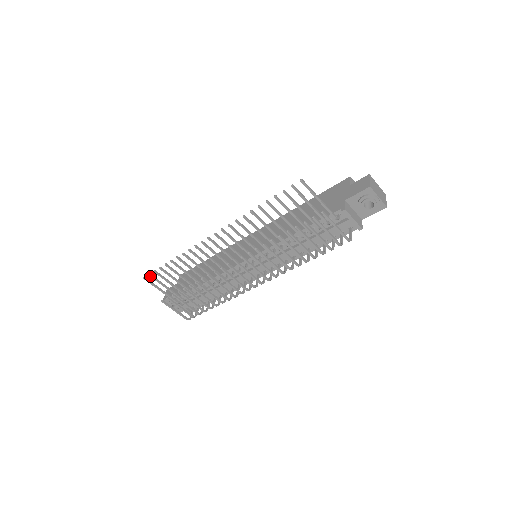
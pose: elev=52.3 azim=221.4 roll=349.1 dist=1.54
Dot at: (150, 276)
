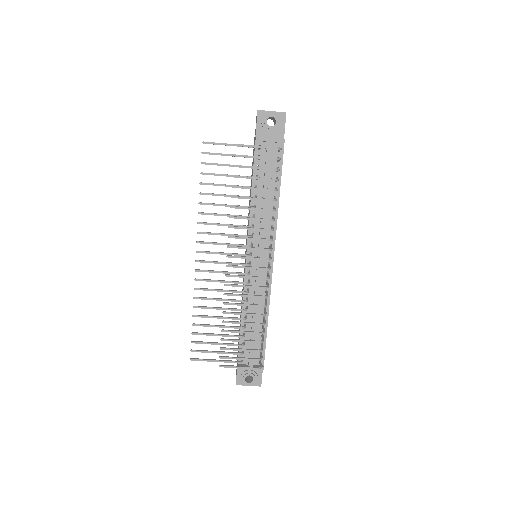
Dot at: (193, 351)
